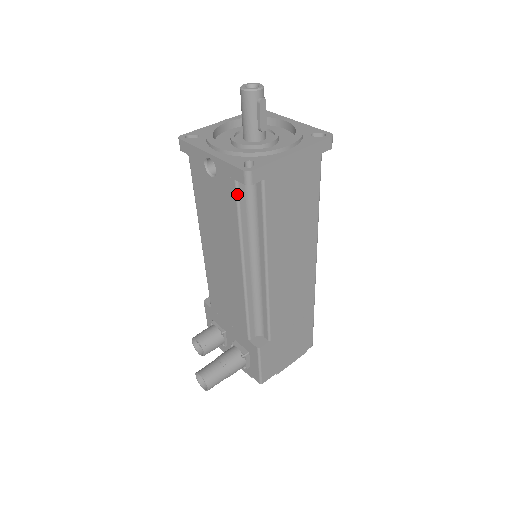
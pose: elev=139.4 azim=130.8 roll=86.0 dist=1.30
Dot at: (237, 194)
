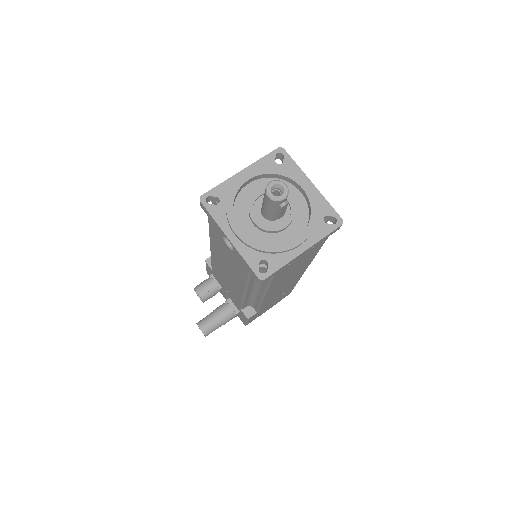
Dot at: (249, 275)
